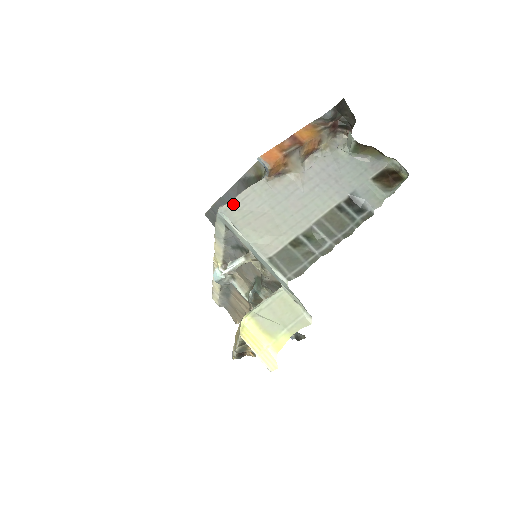
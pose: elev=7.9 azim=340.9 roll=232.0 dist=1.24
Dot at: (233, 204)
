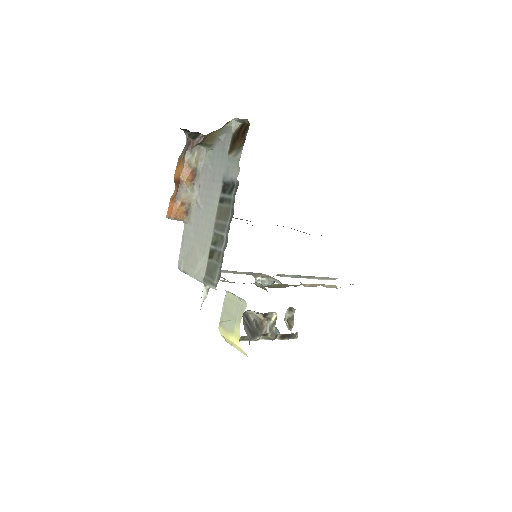
Dot at: (180, 257)
